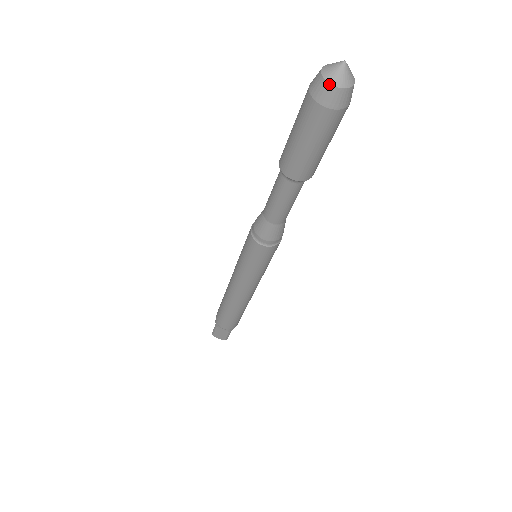
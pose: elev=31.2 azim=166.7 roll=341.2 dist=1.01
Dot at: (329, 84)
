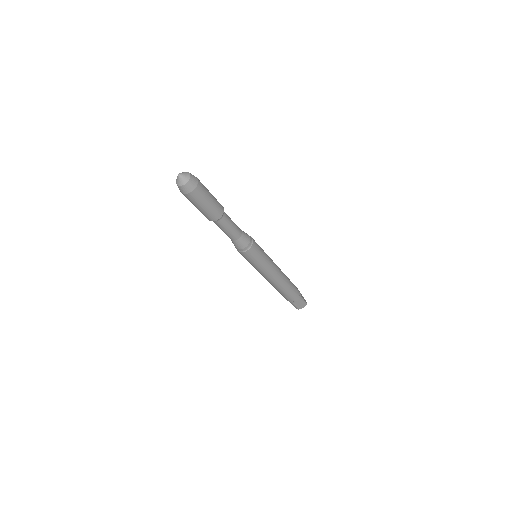
Dot at: (183, 185)
